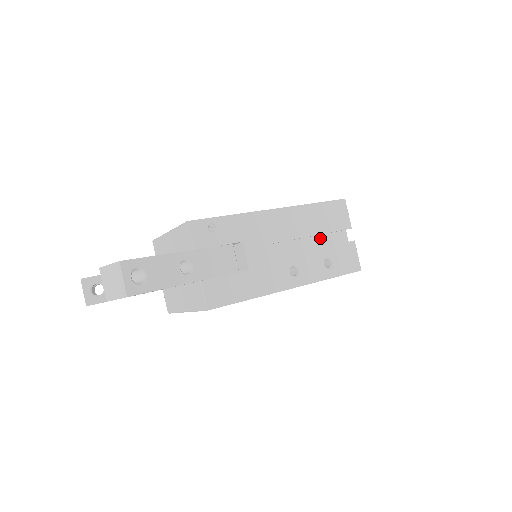
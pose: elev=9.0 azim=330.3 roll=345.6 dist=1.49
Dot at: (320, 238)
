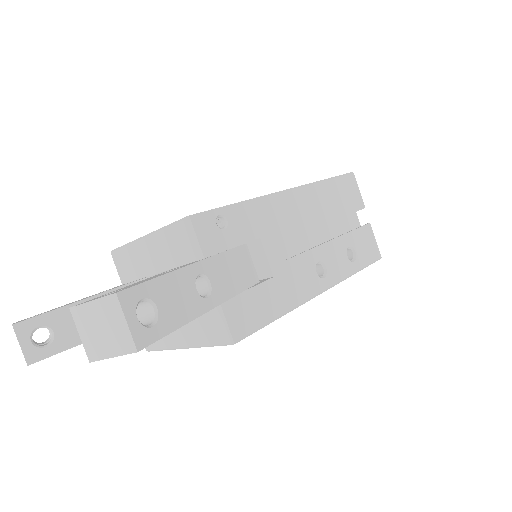
Dot at: (333, 224)
